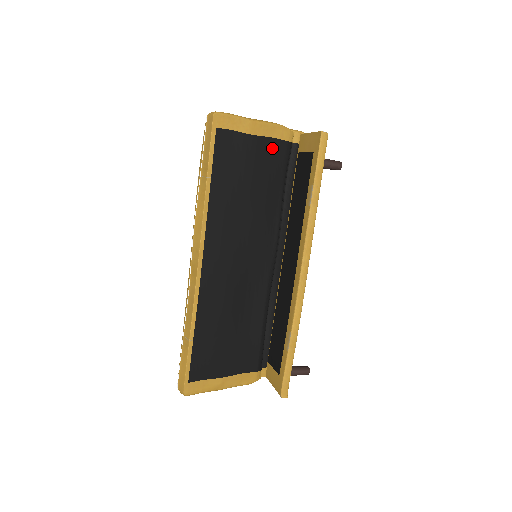
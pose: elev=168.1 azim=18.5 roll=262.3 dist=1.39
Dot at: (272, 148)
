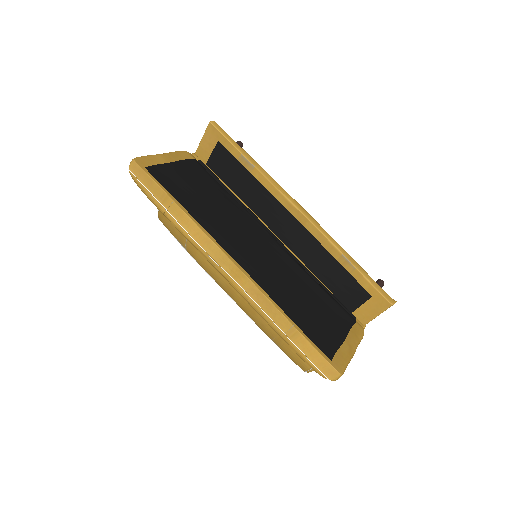
Dot at: (189, 166)
